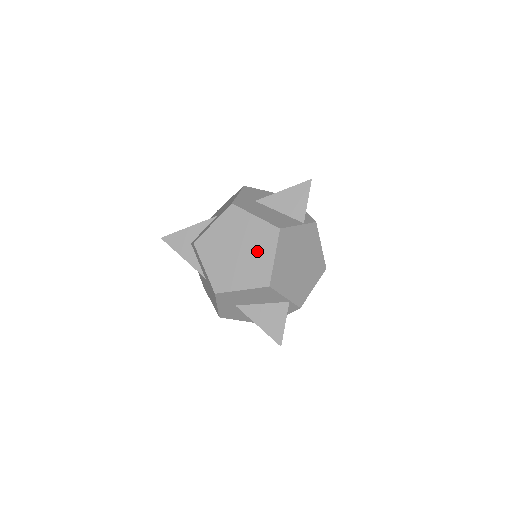
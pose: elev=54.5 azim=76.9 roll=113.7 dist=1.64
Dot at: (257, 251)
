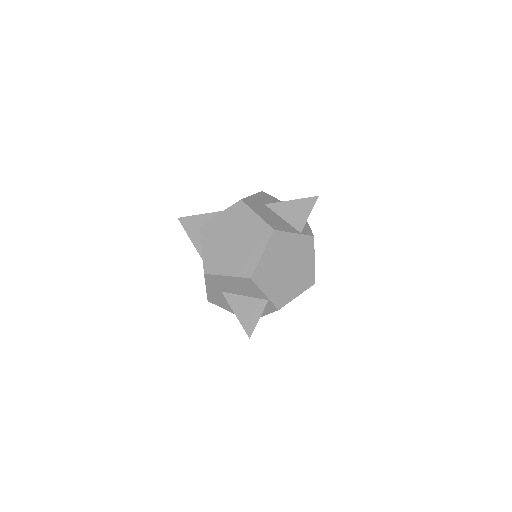
Dot at: (249, 245)
